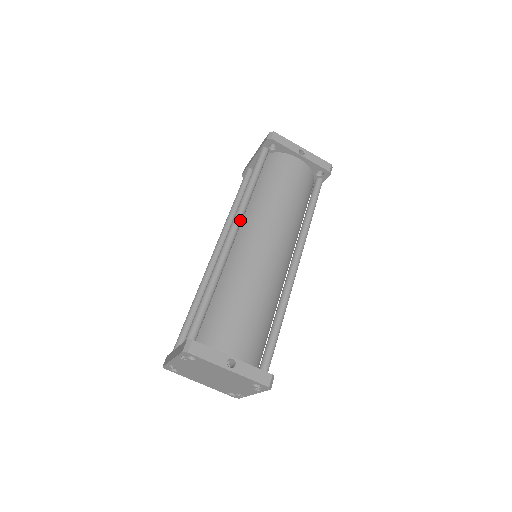
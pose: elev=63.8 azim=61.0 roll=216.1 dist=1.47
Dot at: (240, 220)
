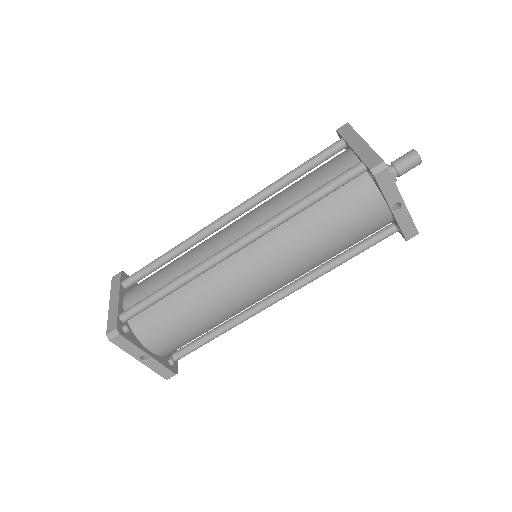
Dot at: (254, 240)
